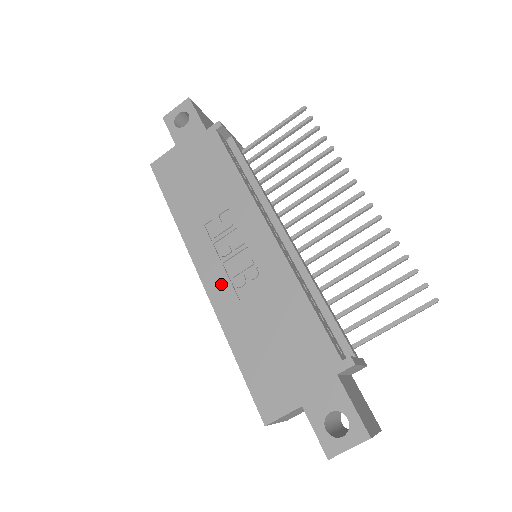
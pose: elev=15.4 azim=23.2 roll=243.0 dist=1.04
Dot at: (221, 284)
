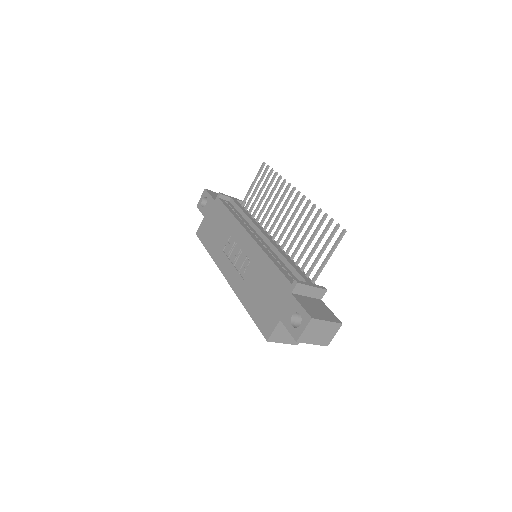
Dot at: (235, 277)
